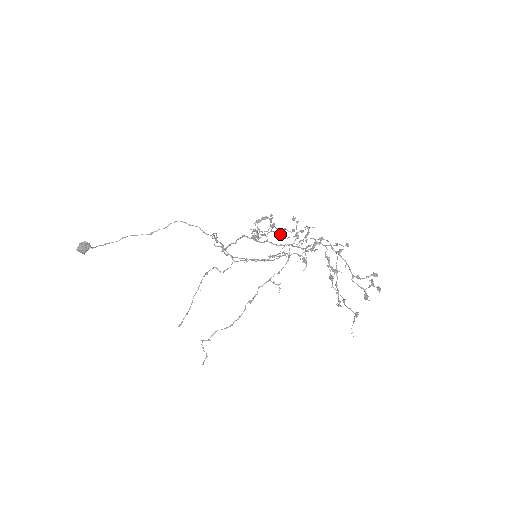
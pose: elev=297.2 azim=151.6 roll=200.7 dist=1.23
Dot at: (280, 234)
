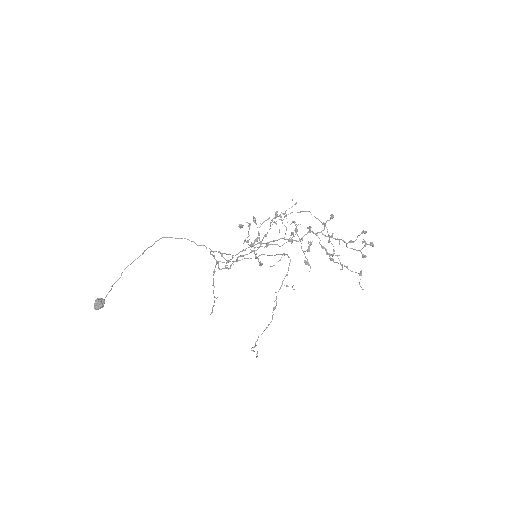
Dot at: occluded
